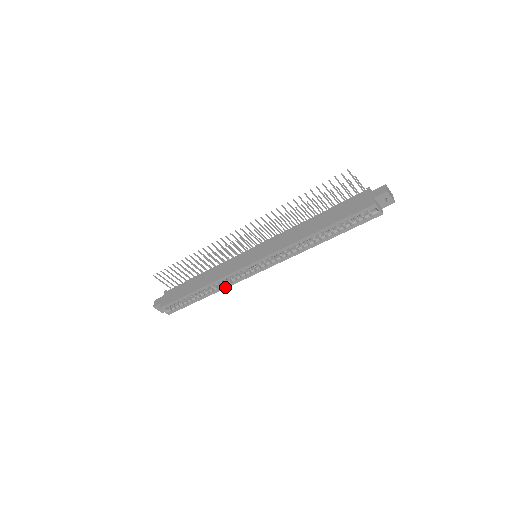
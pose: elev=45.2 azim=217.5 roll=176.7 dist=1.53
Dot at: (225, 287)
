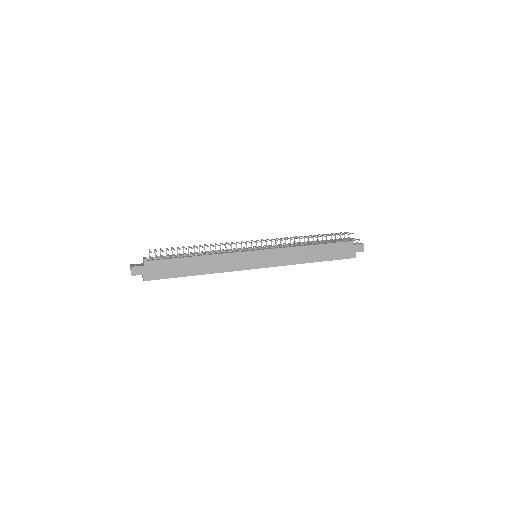
Dot at: occluded
